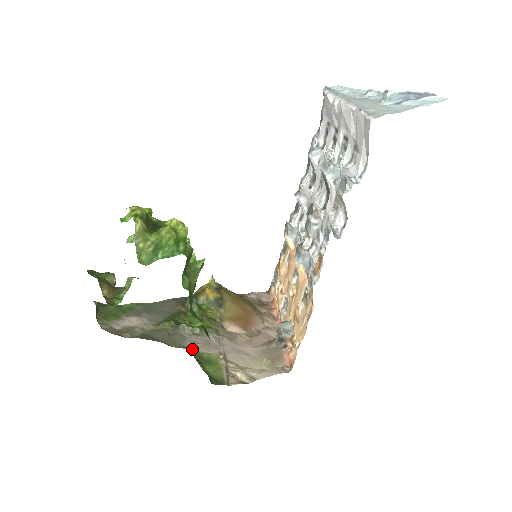
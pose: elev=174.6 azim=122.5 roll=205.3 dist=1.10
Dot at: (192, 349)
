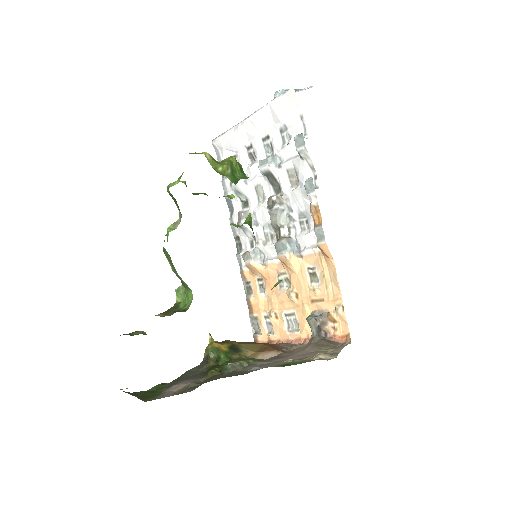
Dot at: occluded
